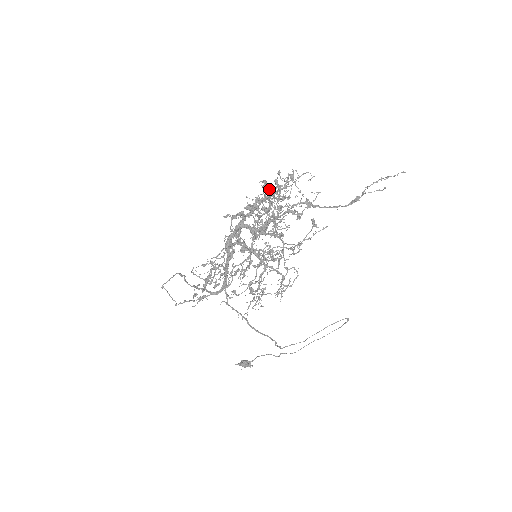
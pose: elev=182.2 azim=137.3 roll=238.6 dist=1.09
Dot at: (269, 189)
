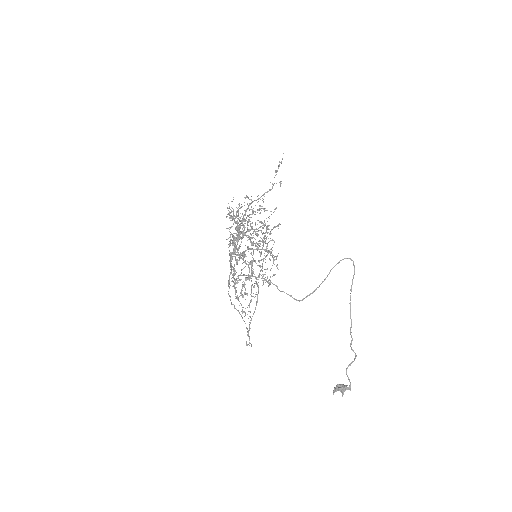
Dot at: (238, 215)
